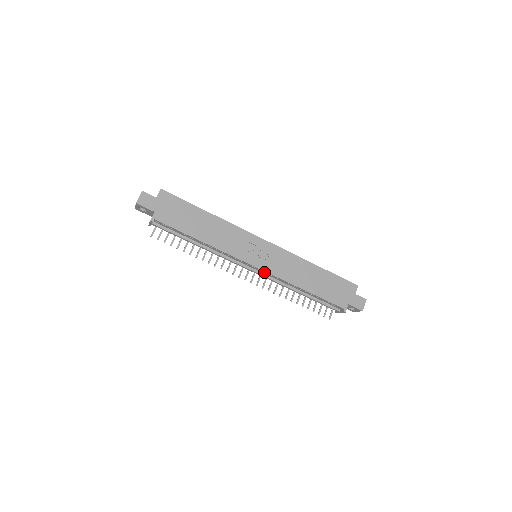
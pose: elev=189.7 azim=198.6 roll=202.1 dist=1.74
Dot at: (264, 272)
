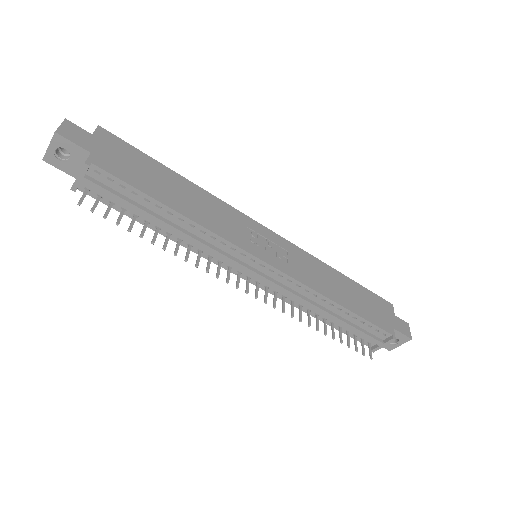
Dot at: (278, 275)
